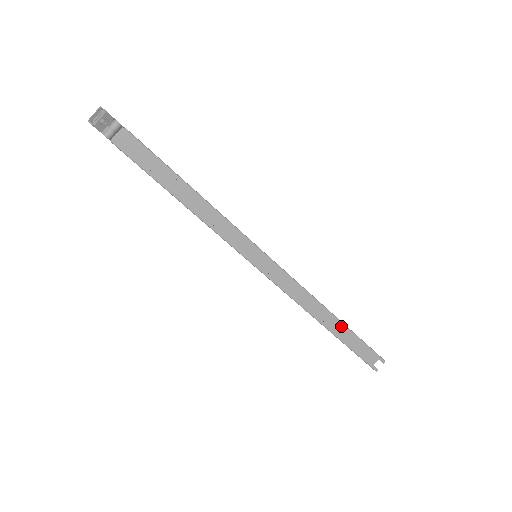
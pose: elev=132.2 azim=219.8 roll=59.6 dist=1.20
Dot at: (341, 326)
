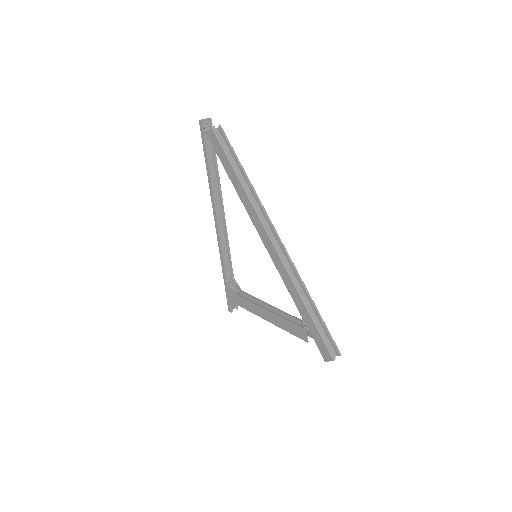
Dot at: (311, 311)
